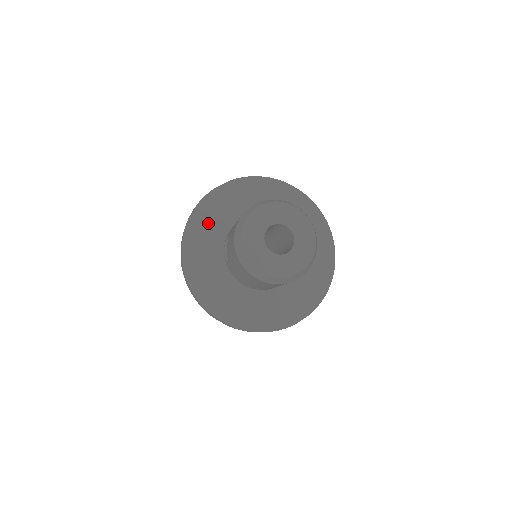
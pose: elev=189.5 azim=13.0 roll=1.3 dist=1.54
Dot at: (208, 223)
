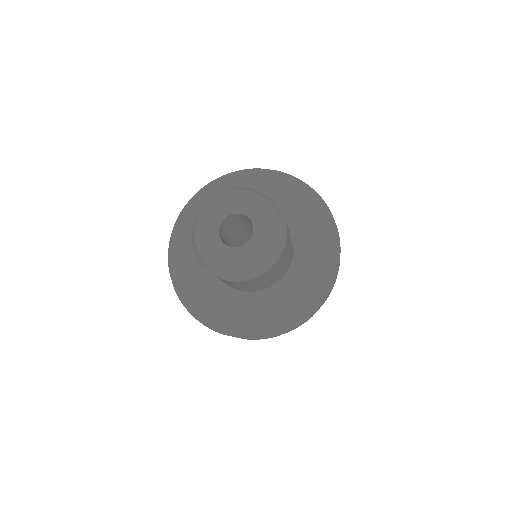
Dot at: (188, 242)
